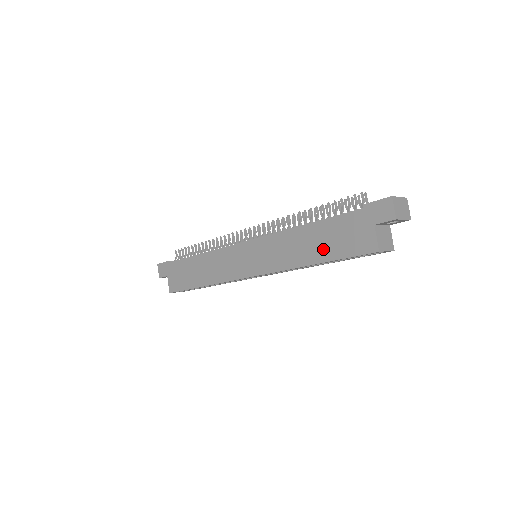
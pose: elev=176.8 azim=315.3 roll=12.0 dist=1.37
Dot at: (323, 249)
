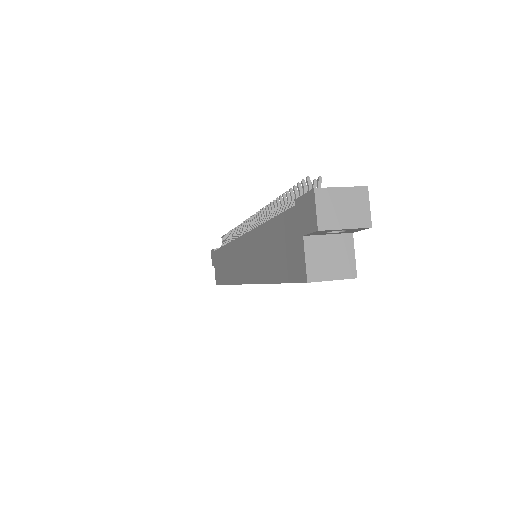
Dot at: (274, 263)
